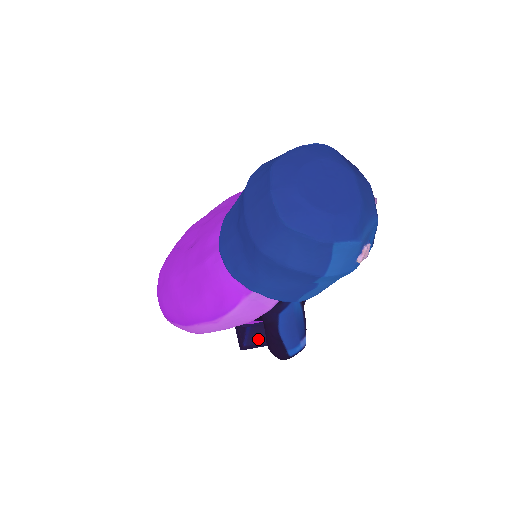
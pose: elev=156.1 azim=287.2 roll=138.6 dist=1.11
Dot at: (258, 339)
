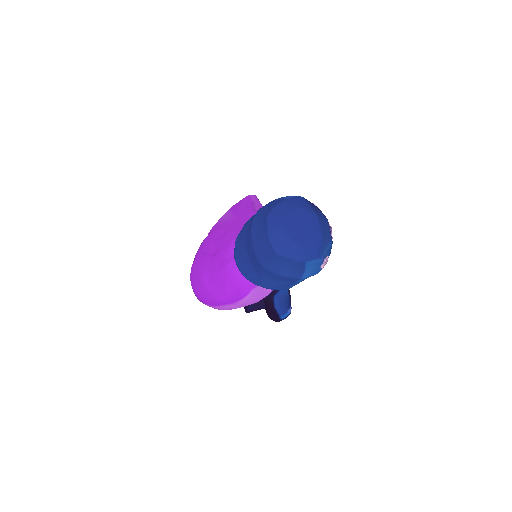
Dot at: (258, 306)
